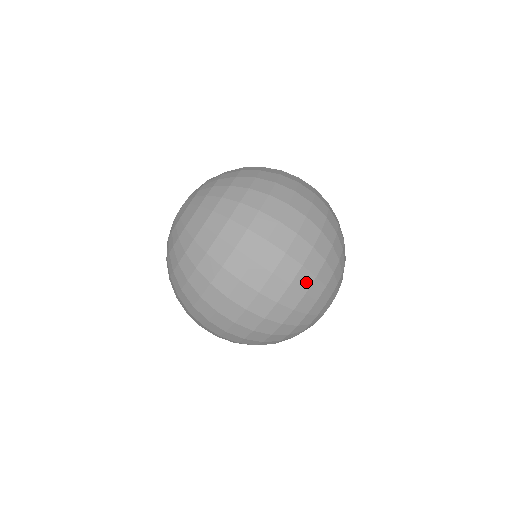
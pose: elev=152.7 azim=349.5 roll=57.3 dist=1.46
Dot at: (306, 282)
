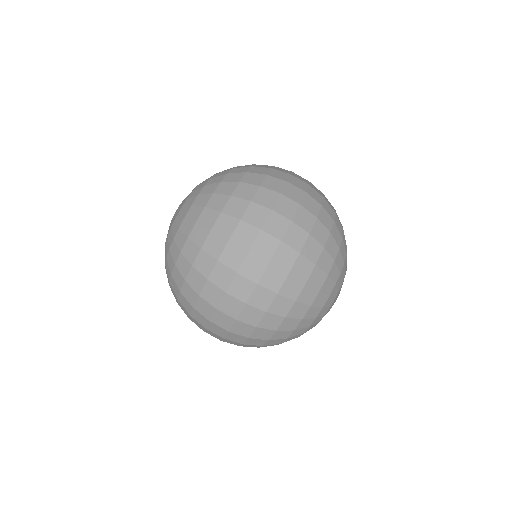
Dot at: (274, 322)
